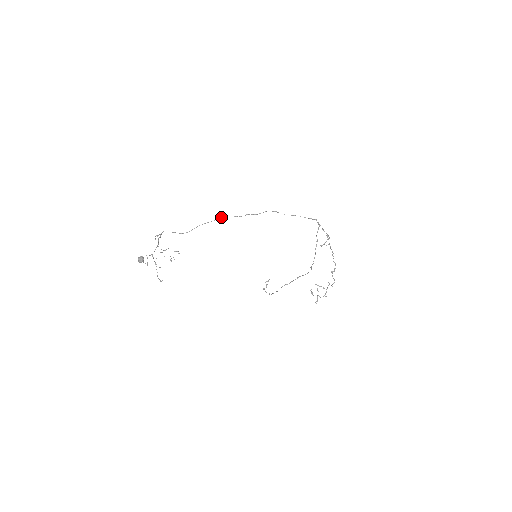
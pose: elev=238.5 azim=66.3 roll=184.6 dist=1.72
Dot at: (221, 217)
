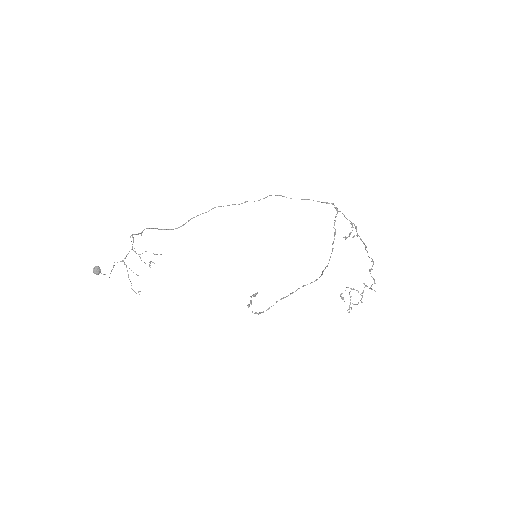
Dot at: occluded
